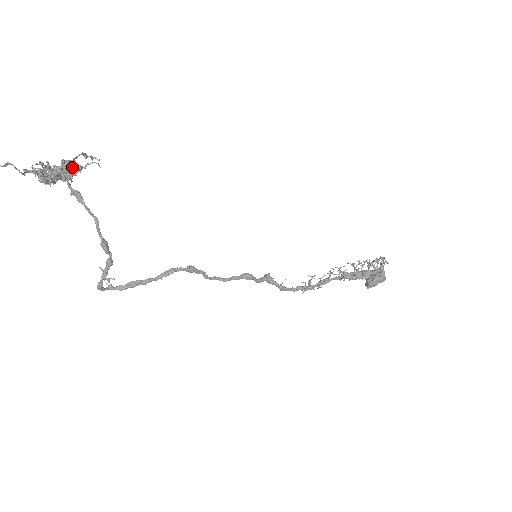
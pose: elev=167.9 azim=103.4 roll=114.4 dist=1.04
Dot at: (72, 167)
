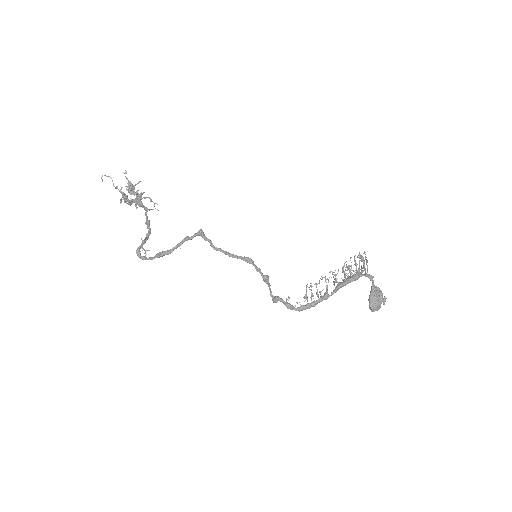
Dot at: (142, 198)
